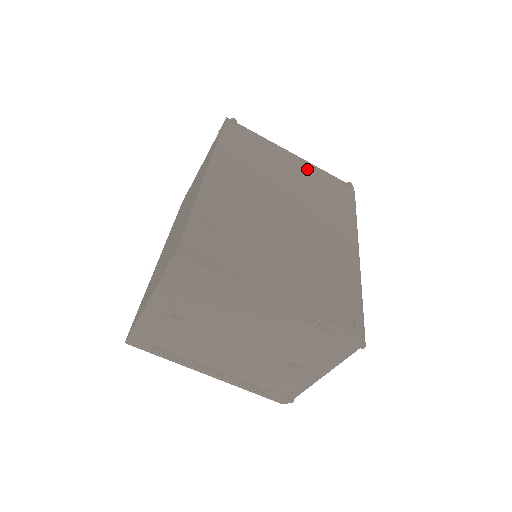
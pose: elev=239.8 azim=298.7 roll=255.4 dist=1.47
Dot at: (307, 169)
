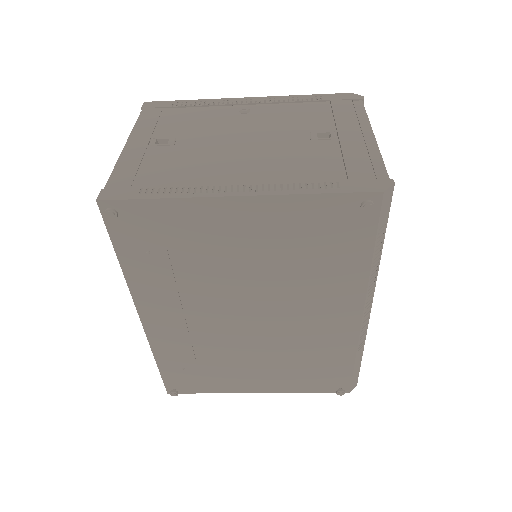
Dot at: (272, 217)
